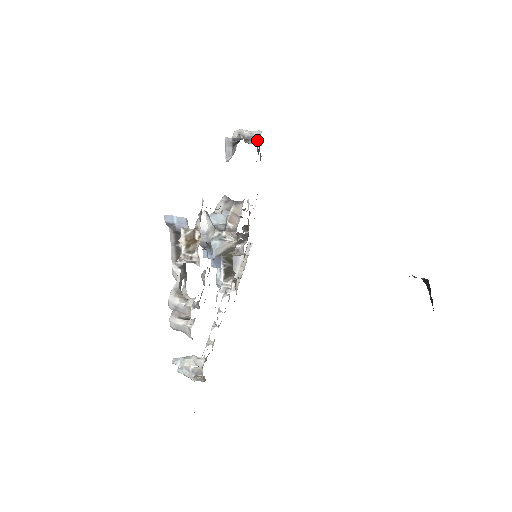
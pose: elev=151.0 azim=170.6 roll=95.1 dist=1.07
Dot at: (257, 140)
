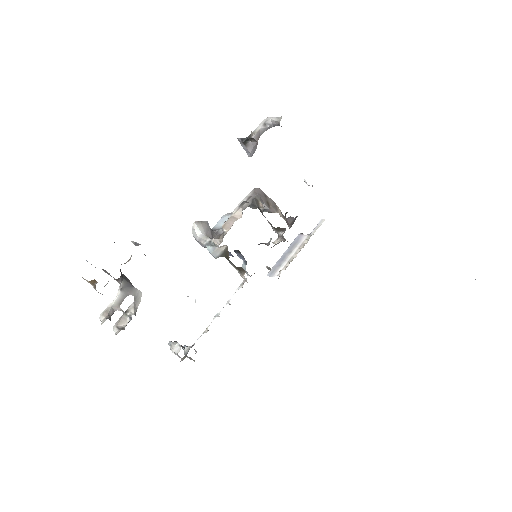
Dot at: occluded
